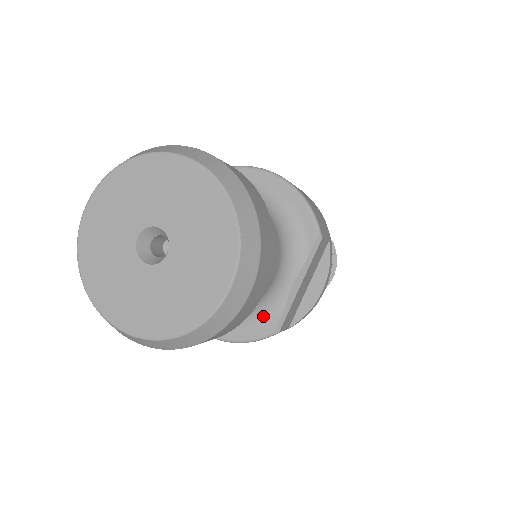
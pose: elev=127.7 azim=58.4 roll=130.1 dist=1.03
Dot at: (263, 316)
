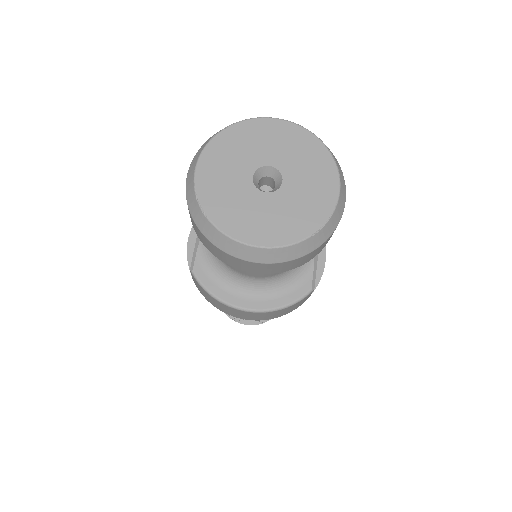
Dot at: (299, 279)
